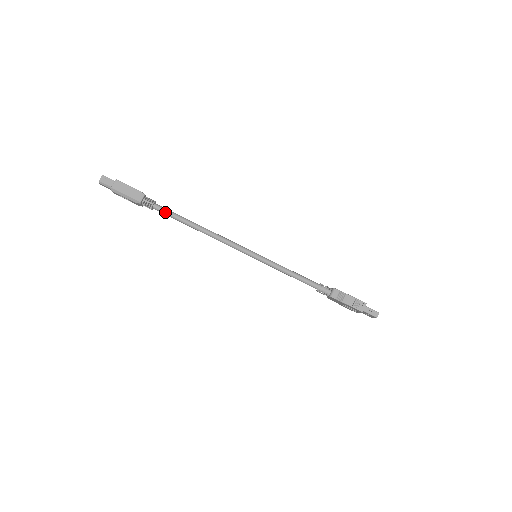
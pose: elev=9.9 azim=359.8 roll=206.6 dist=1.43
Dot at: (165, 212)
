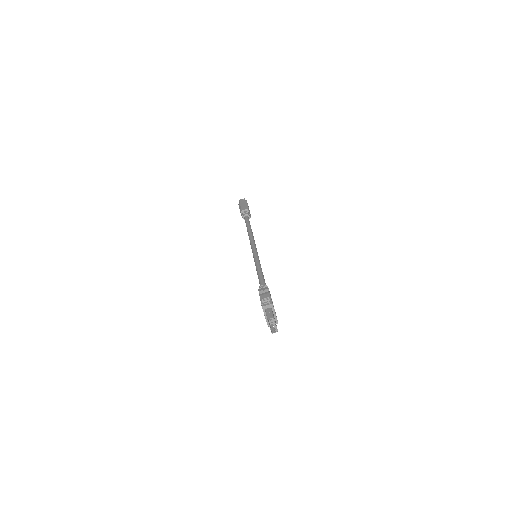
Dot at: (246, 220)
